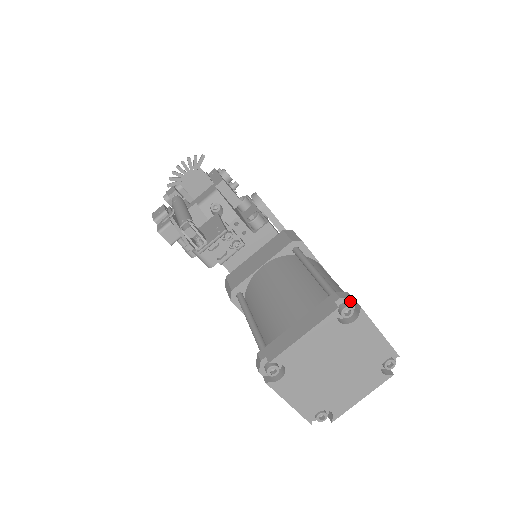
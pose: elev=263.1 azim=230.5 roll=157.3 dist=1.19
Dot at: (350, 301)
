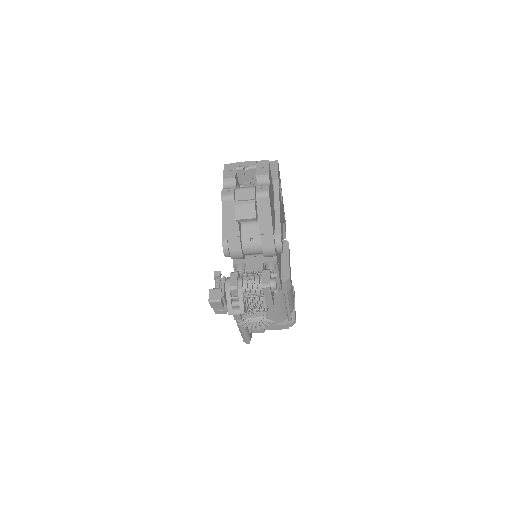
Dot at: (294, 323)
